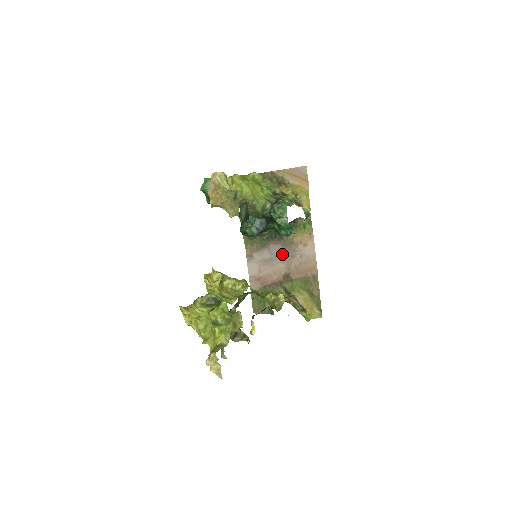
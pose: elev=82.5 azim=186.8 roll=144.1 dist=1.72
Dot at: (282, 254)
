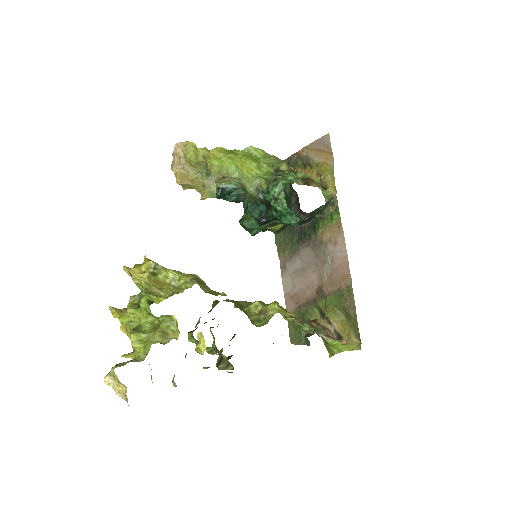
Dot at: (313, 260)
